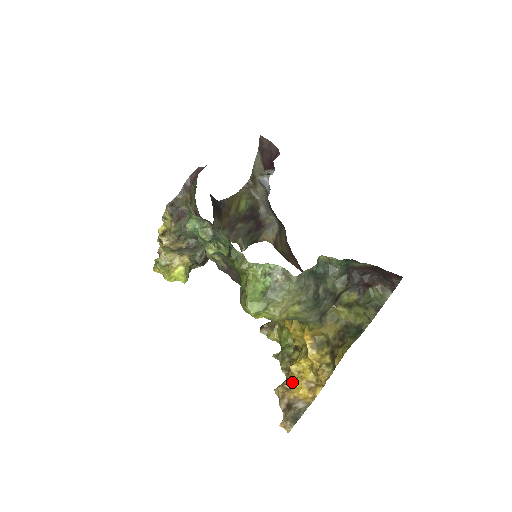
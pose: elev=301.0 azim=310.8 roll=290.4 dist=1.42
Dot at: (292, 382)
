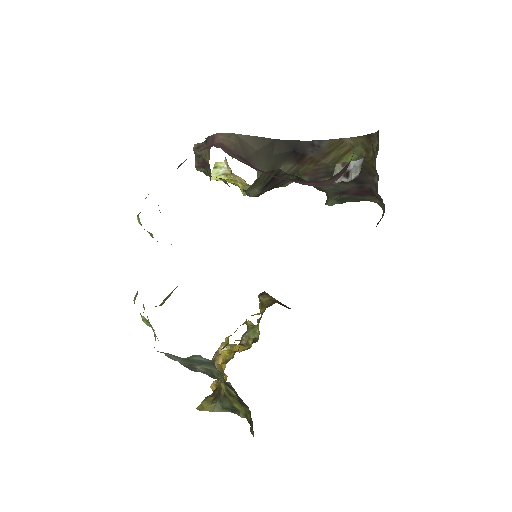
Dot at: occluded
